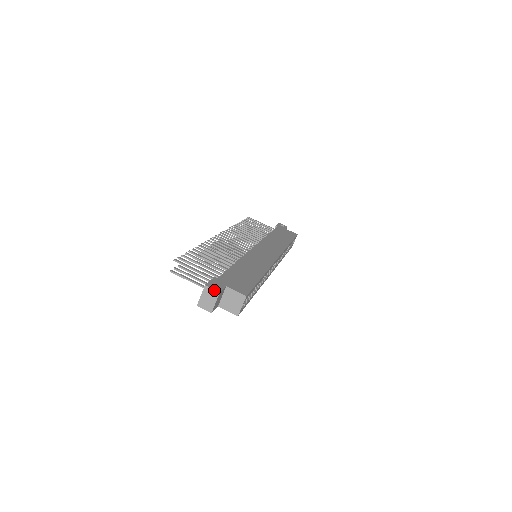
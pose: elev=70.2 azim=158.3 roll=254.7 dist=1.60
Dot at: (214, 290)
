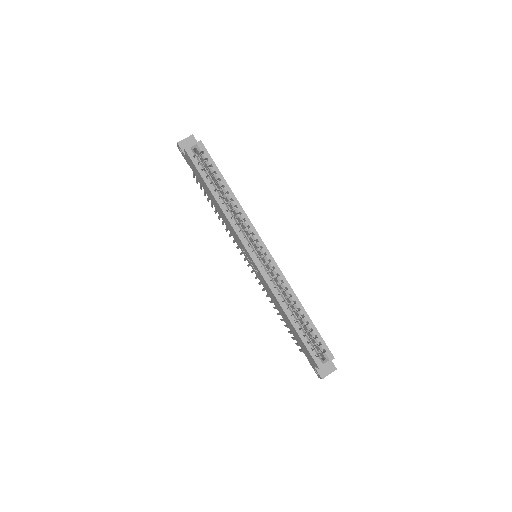
Dot at: (192, 136)
